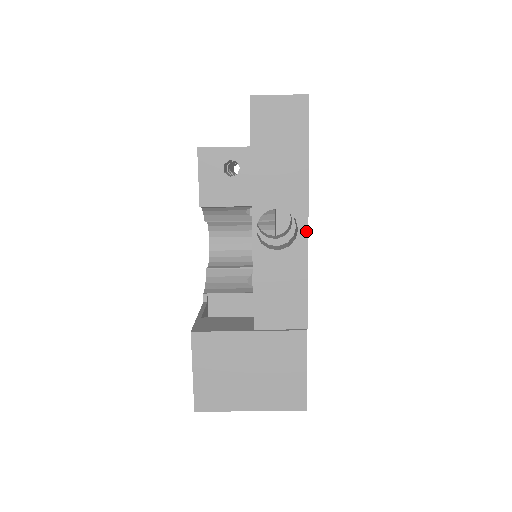
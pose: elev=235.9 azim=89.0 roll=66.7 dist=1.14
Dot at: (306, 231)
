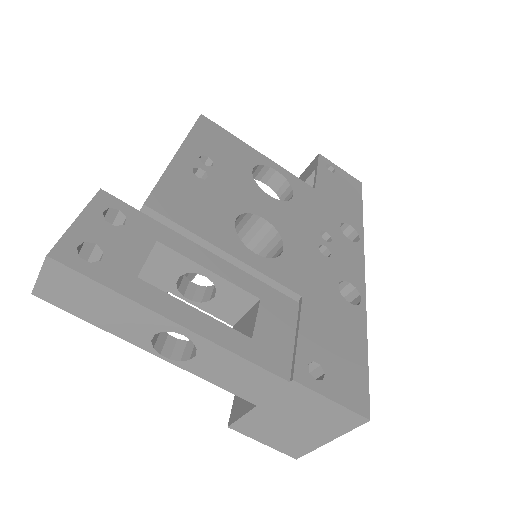
Dot at: (190, 332)
